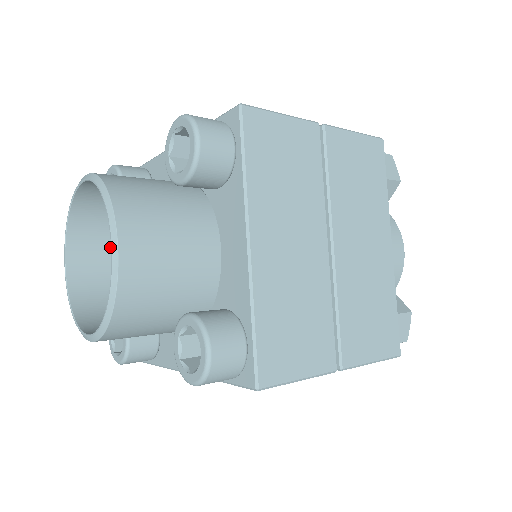
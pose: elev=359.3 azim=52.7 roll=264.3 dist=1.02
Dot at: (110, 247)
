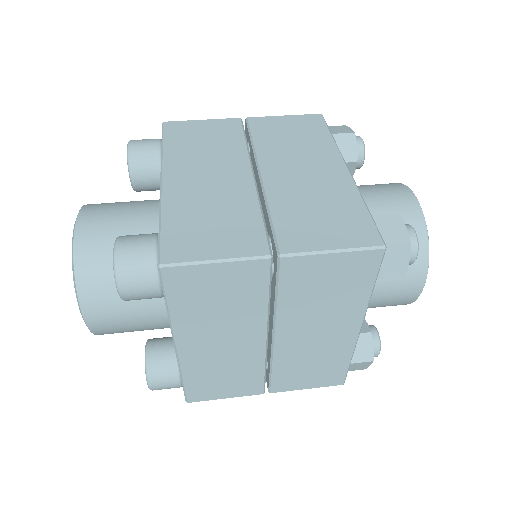
Dot at: occluded
